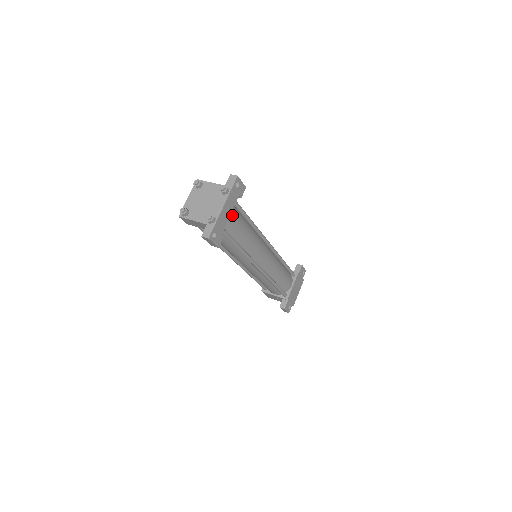
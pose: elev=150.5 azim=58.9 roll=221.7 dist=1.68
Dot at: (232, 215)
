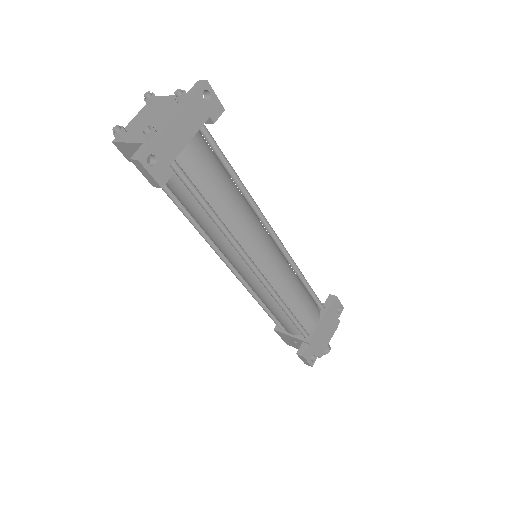
Dot at: (196, 146)
